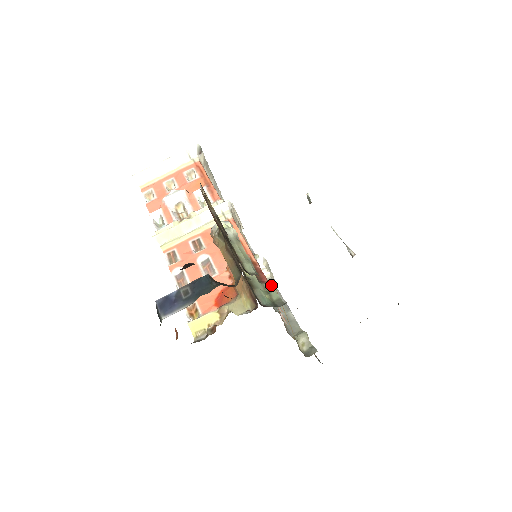
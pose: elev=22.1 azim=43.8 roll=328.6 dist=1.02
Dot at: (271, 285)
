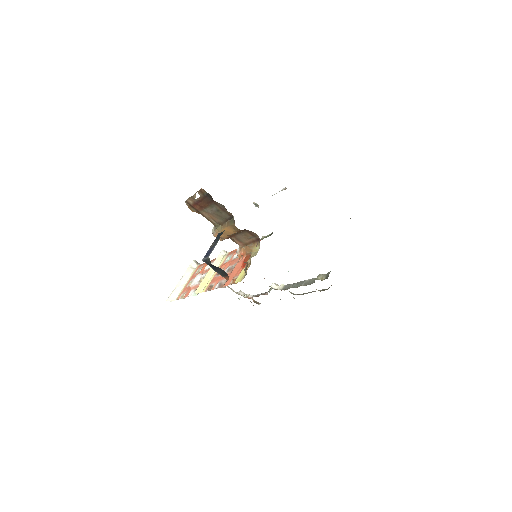
Dot at: (263, 237)
